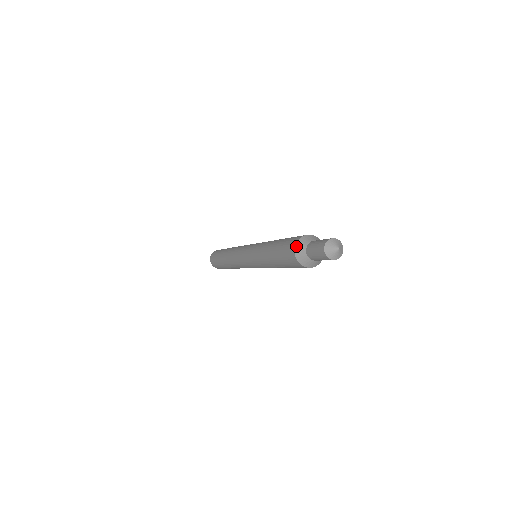
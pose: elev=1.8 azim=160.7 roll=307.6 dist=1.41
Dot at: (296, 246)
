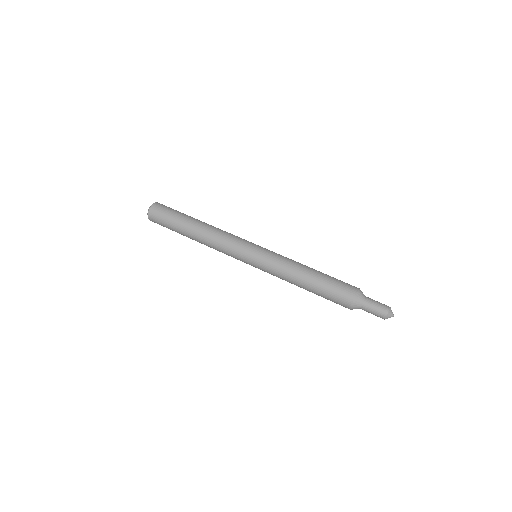
Dot at: occluded
